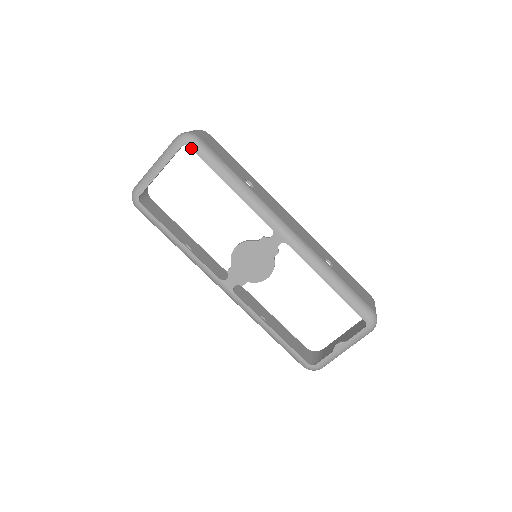
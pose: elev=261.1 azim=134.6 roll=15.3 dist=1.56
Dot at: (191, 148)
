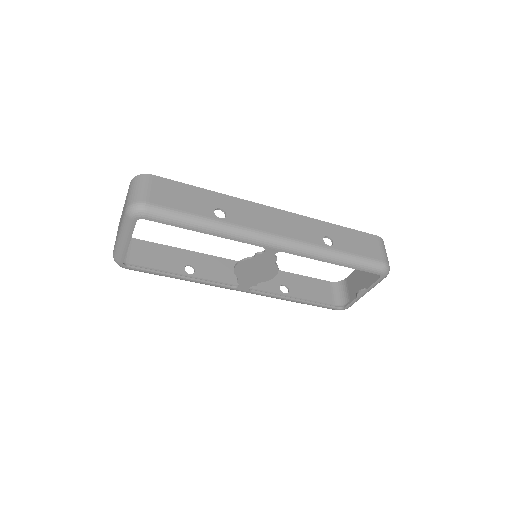
Dot at: (147, 219)
